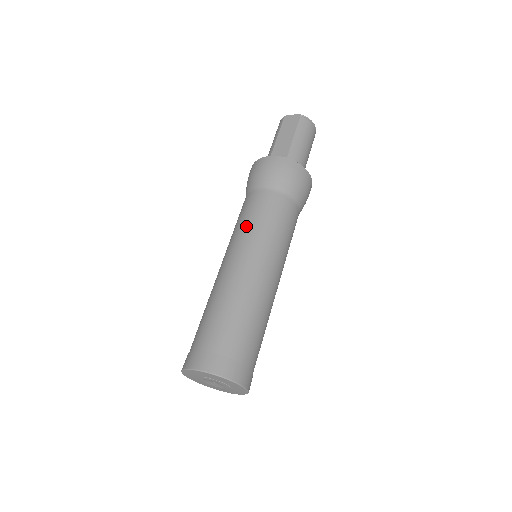
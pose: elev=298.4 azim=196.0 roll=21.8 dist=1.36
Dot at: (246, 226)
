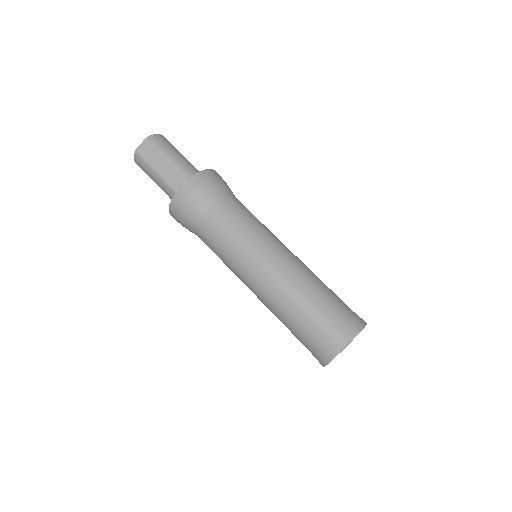
Dot at: (236, 246)
